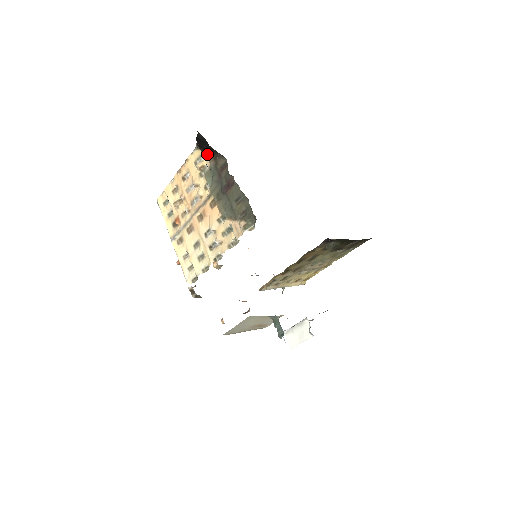
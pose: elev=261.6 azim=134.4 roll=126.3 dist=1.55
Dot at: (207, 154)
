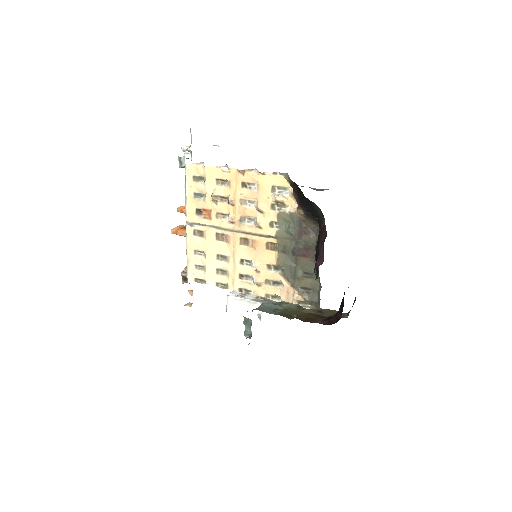
Dot at: (301, 207)
